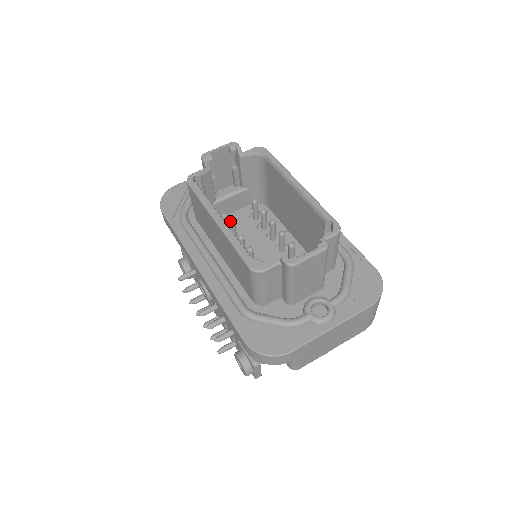
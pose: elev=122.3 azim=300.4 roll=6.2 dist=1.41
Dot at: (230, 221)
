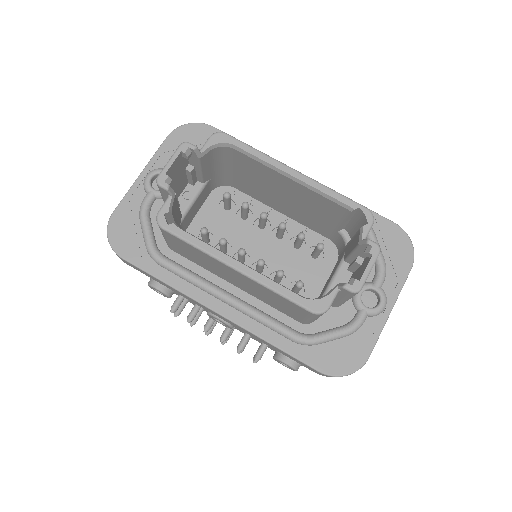
Dot at: (202, 226)
